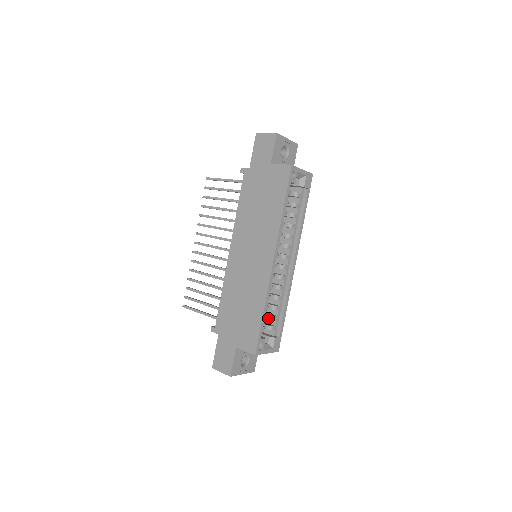
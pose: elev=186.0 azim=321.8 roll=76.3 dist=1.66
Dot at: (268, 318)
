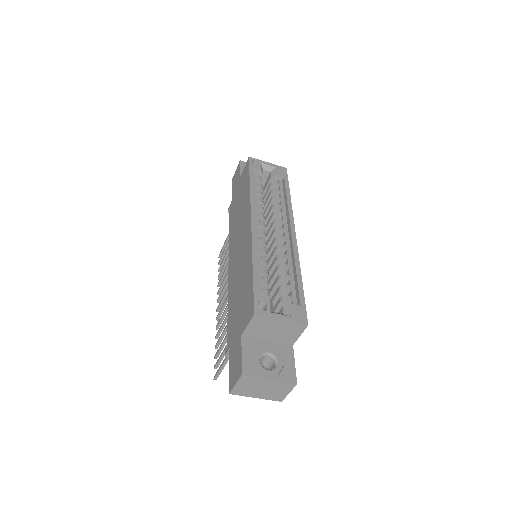
Dot at: (278, 291)
